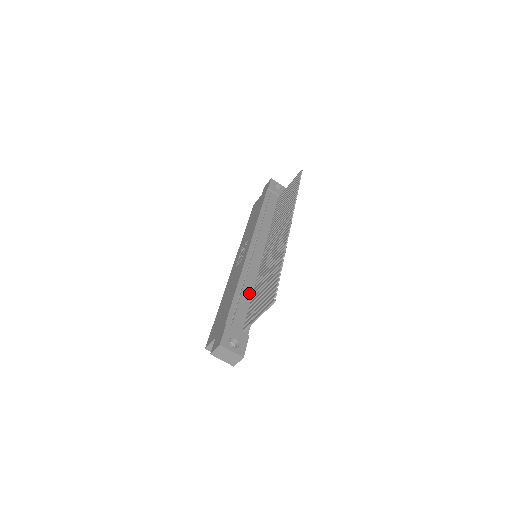
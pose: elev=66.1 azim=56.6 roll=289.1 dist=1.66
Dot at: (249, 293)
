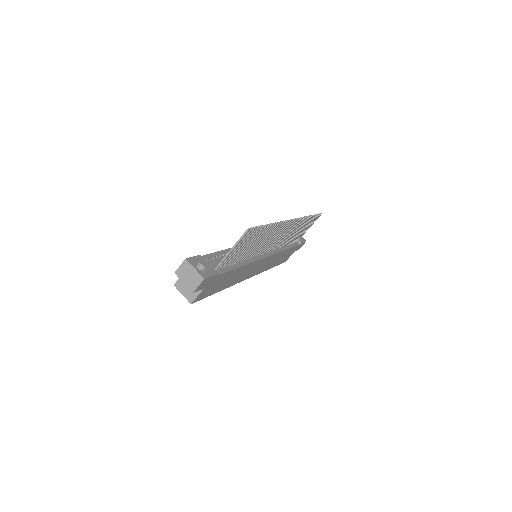
Dot at: occluded
